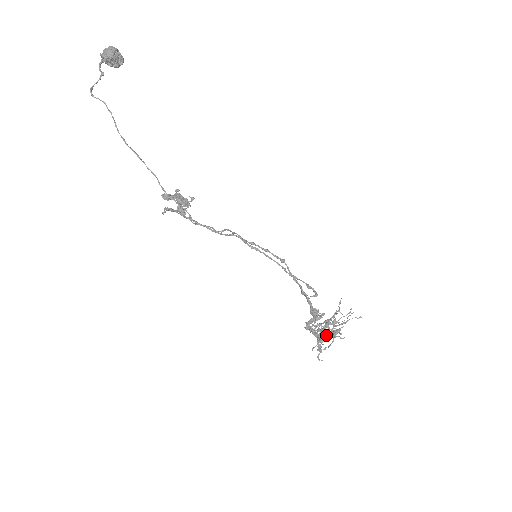
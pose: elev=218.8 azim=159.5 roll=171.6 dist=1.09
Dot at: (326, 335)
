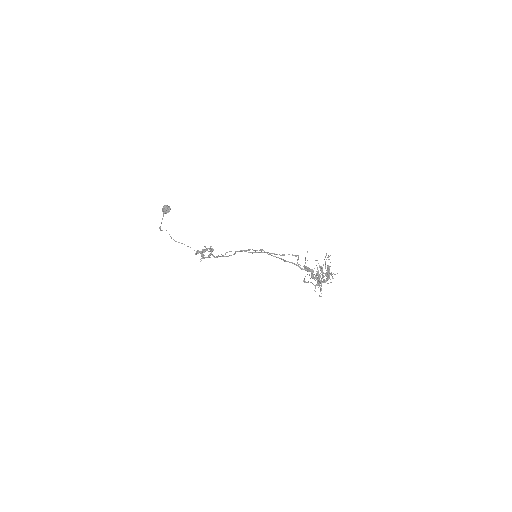
Dot at: occluded
